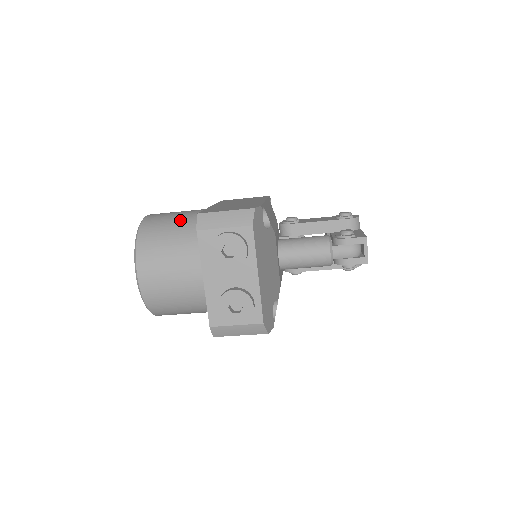
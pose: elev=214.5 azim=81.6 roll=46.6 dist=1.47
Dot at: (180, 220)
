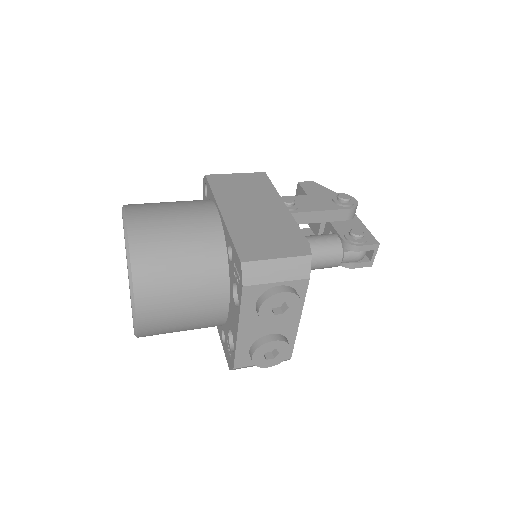
Dot at: (186, 237)
